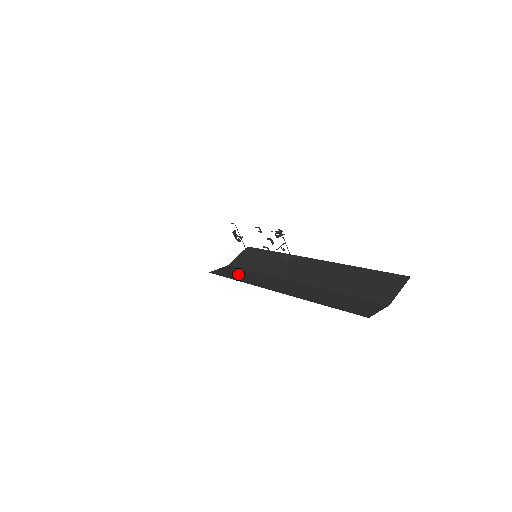
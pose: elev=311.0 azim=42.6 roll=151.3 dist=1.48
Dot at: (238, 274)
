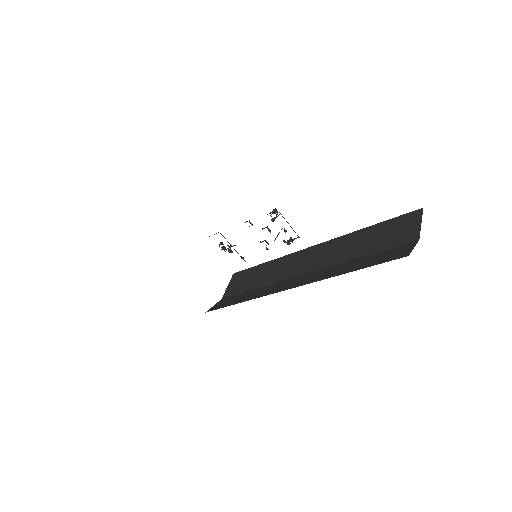
Dot at: (238, 298)
